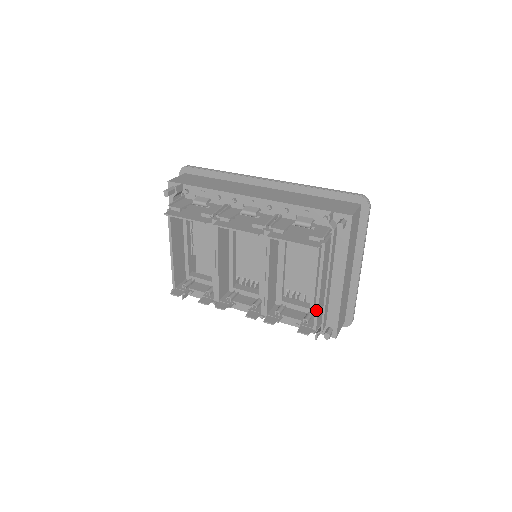
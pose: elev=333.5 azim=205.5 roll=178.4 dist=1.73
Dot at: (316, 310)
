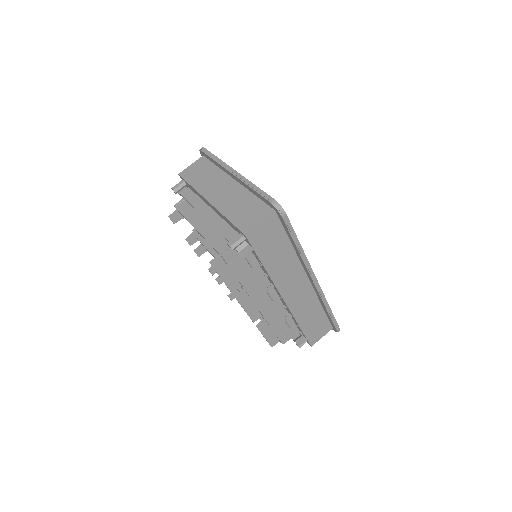
Dot at: occluded
